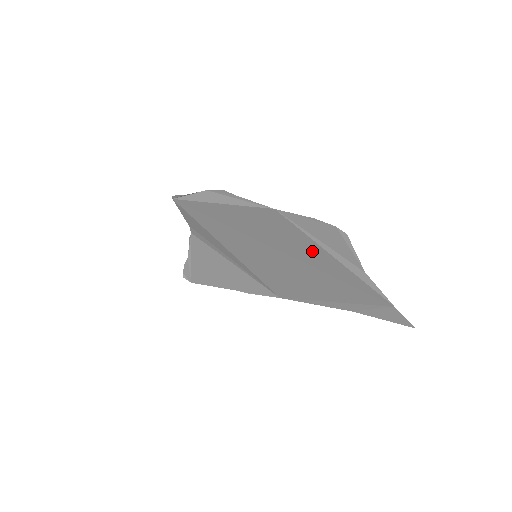
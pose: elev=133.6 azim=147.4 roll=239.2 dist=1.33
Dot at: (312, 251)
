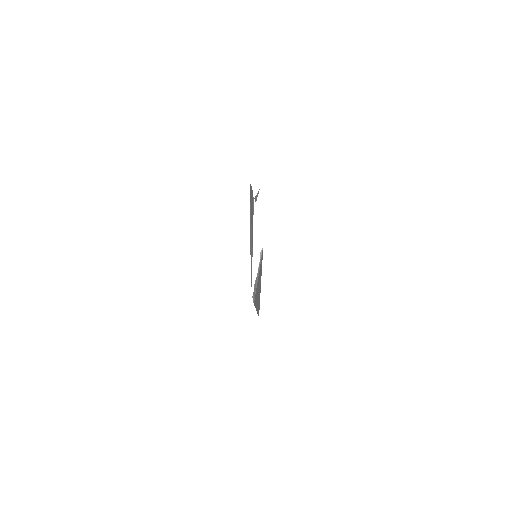
Dot at: occluded
